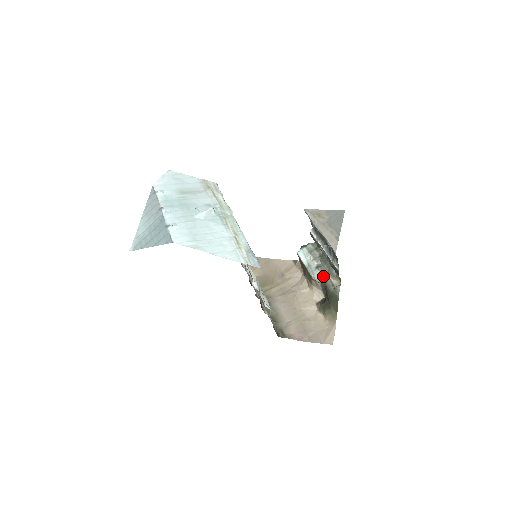
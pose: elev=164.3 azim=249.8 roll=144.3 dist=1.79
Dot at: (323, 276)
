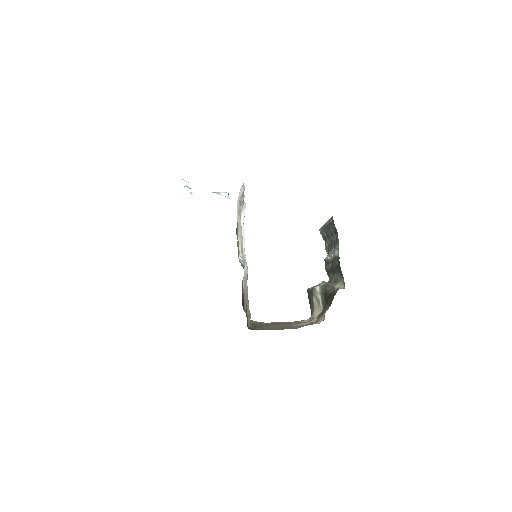
Dot at: (325, 284)
